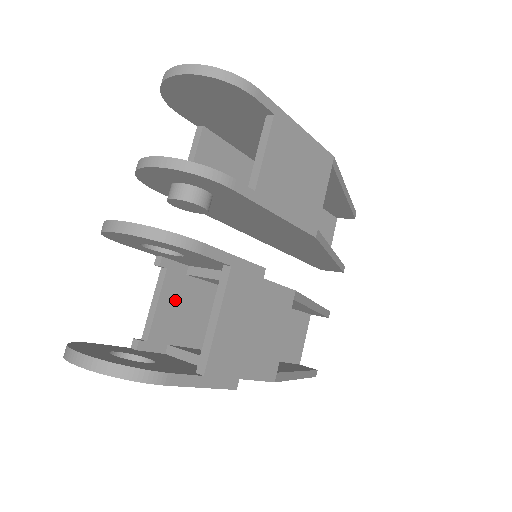
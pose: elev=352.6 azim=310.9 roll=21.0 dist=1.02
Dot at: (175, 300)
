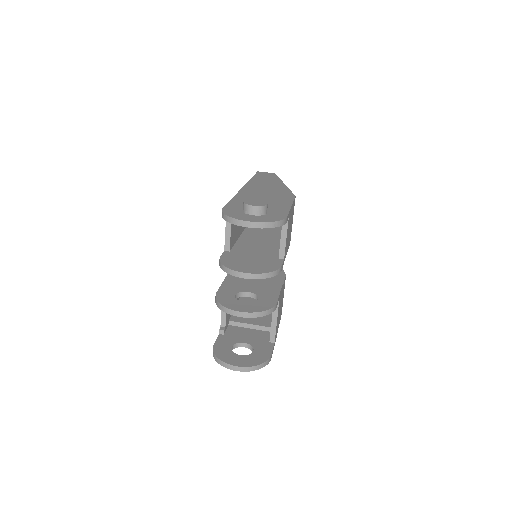
Dot at: occluded
